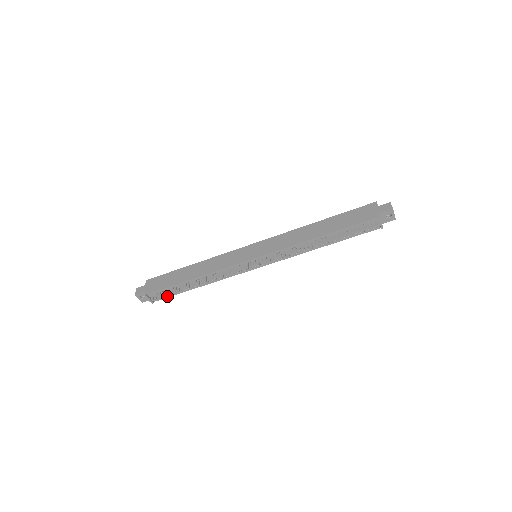
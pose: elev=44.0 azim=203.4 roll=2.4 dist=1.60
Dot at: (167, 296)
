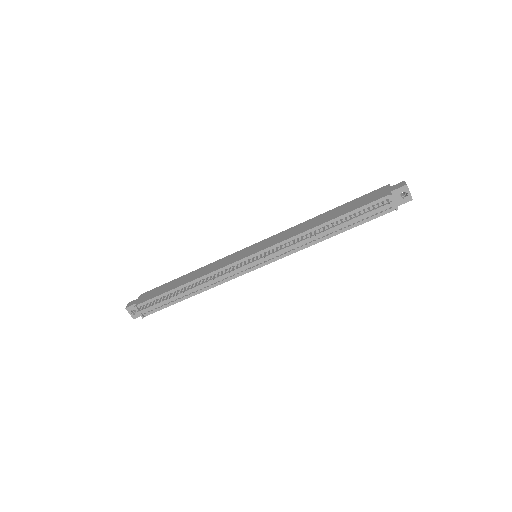
Dot at: (159, 308)
